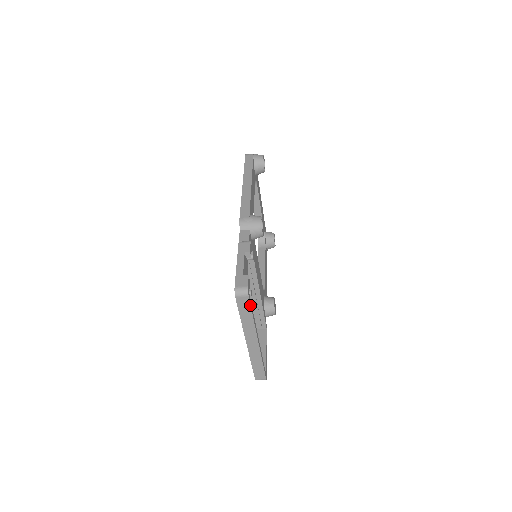
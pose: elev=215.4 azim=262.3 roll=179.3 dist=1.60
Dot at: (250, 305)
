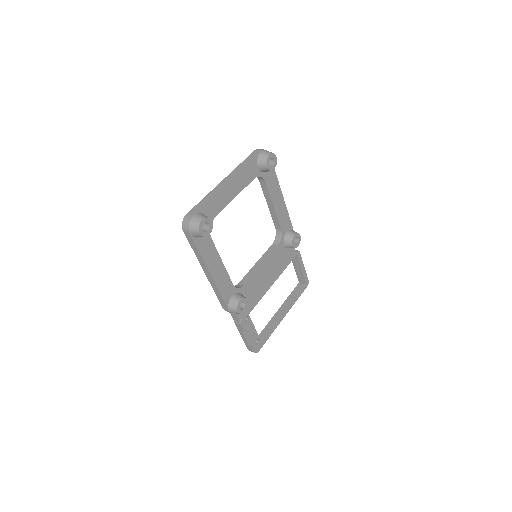
Dot at: occluded
